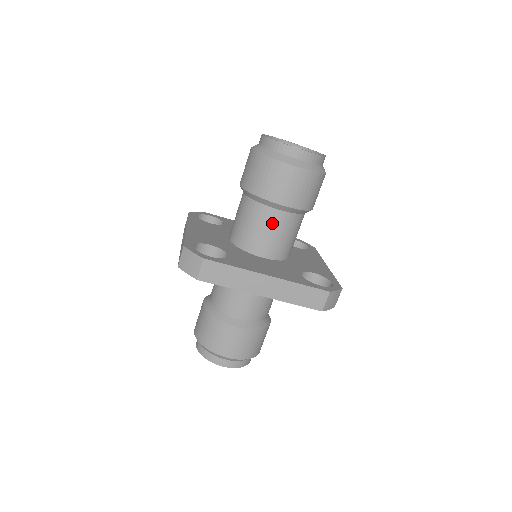
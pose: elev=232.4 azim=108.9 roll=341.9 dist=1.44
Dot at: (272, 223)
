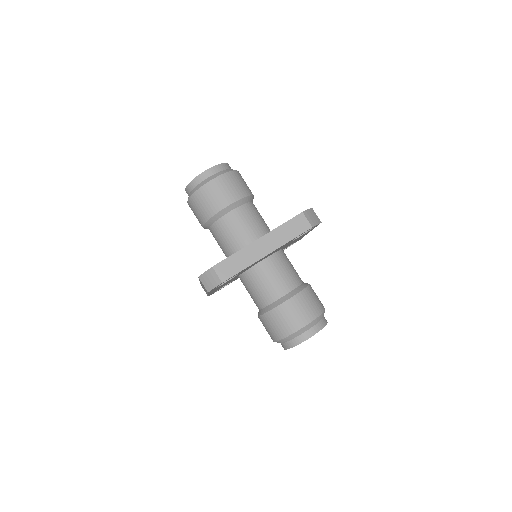
Dot at: (237, 221)
